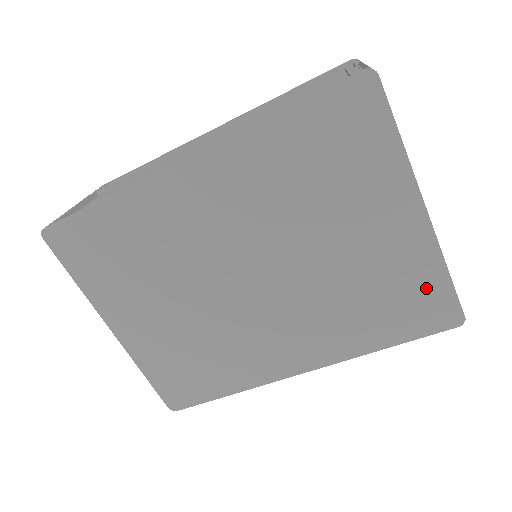
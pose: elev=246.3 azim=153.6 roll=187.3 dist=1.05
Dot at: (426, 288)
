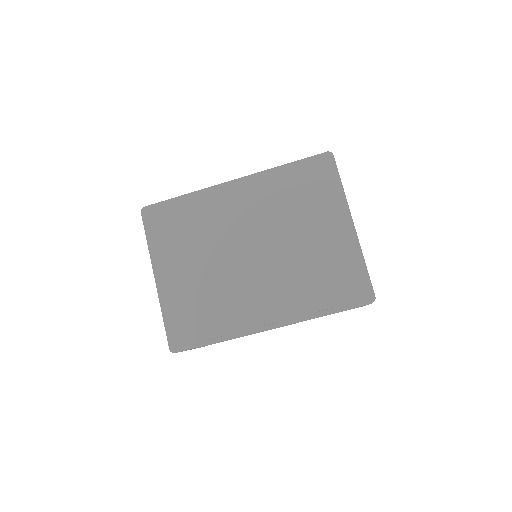
Dot at: (352, 270)
